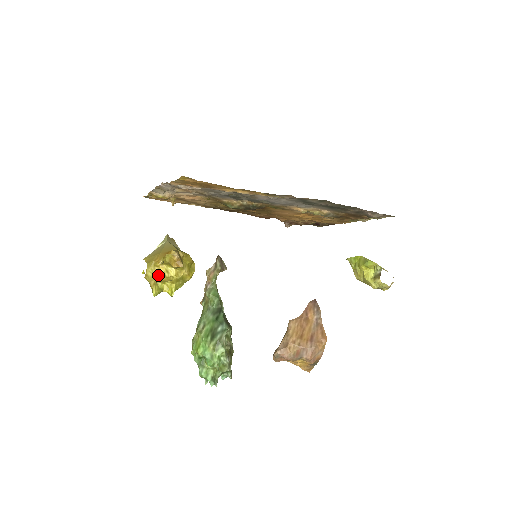
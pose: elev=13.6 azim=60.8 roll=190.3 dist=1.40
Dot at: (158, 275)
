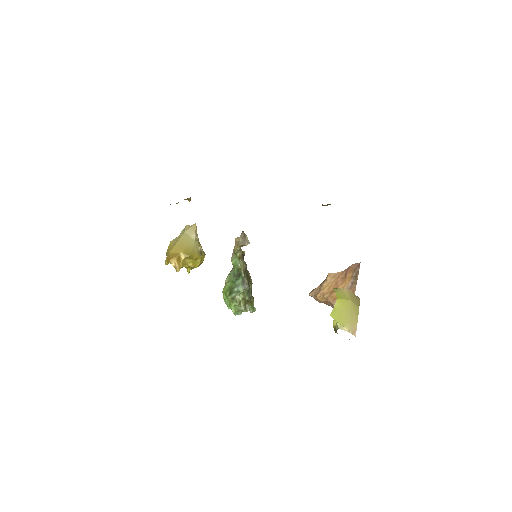
Dot at: occluded
